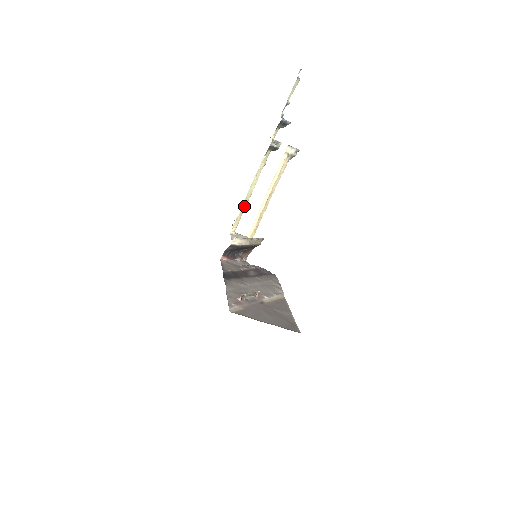
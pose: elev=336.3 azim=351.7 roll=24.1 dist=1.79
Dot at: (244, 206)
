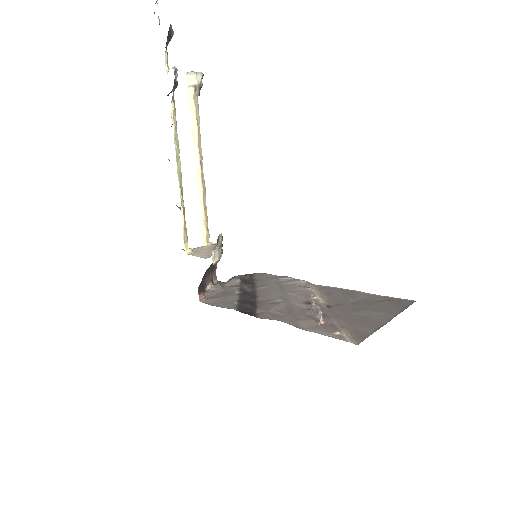
Dot at: (182, 201)
